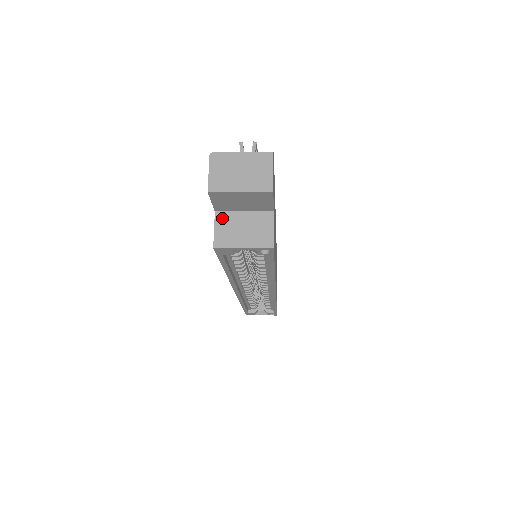
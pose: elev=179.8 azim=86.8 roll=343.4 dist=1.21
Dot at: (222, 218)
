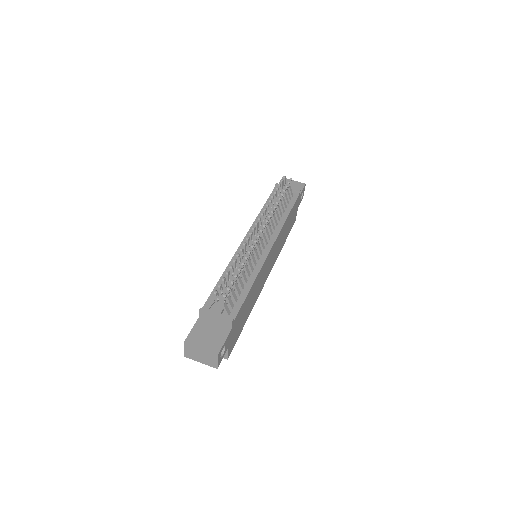
Dot at: occluded
